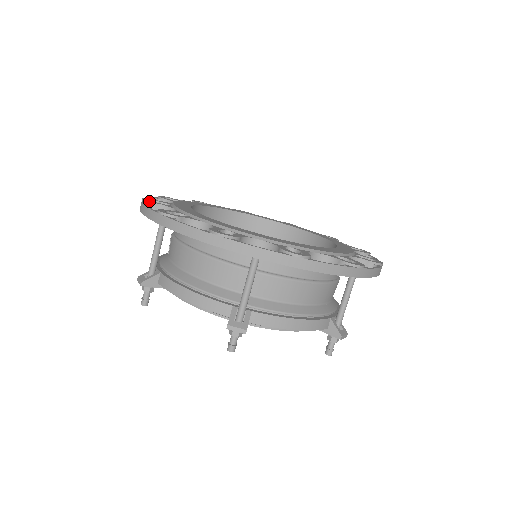
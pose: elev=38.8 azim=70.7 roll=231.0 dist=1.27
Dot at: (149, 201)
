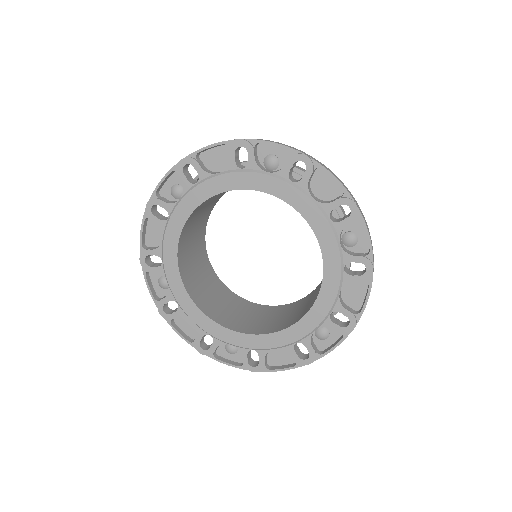
Dot at: (146, 271)
